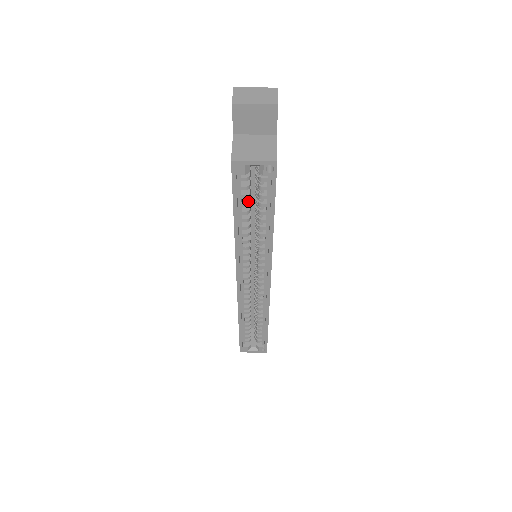
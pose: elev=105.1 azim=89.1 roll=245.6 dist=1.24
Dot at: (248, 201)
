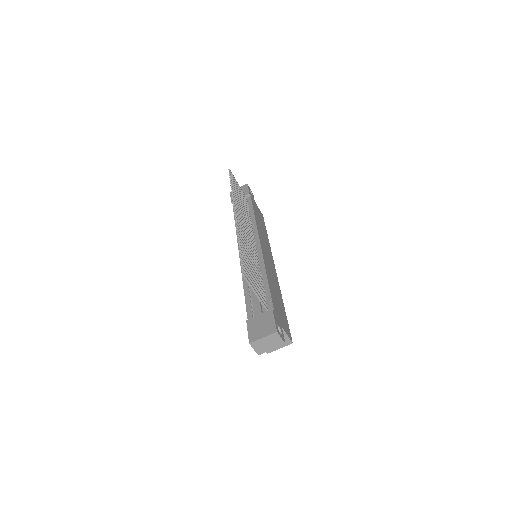
Dot at: occluded
